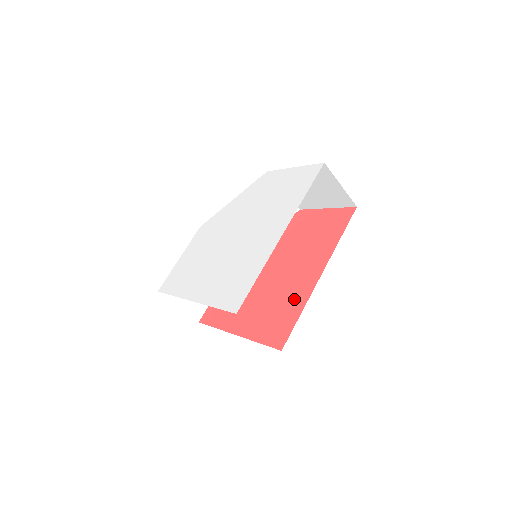
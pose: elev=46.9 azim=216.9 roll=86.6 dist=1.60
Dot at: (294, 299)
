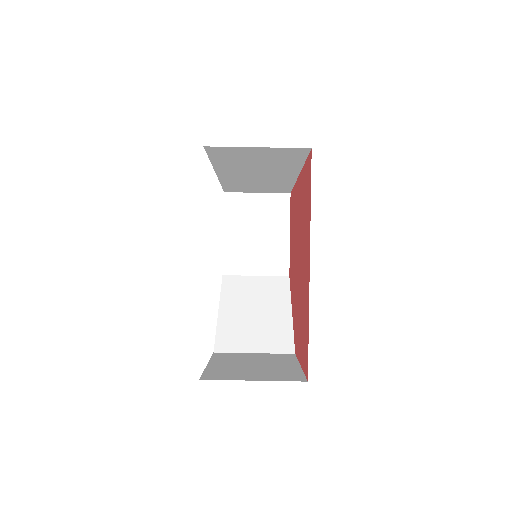
Dot at: (302, 191)
